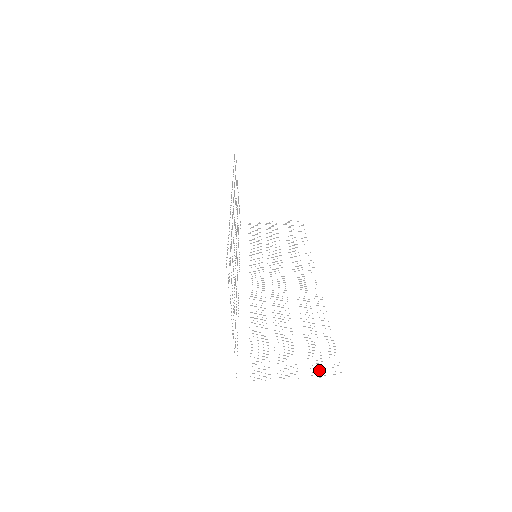
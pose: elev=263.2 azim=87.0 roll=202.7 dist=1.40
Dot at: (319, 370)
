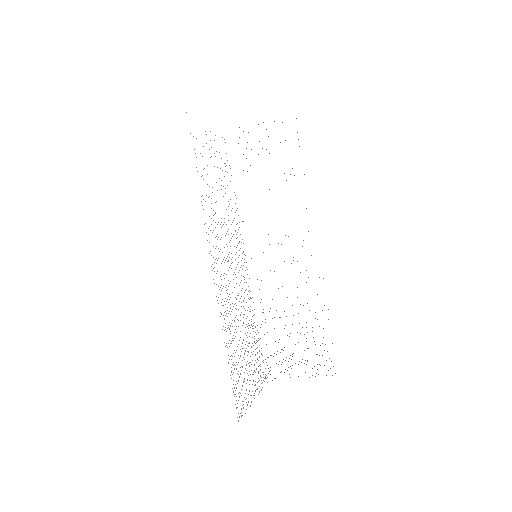
Dot at: occluded
